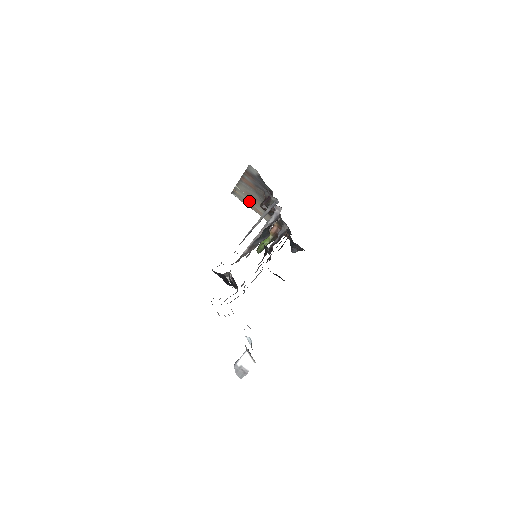
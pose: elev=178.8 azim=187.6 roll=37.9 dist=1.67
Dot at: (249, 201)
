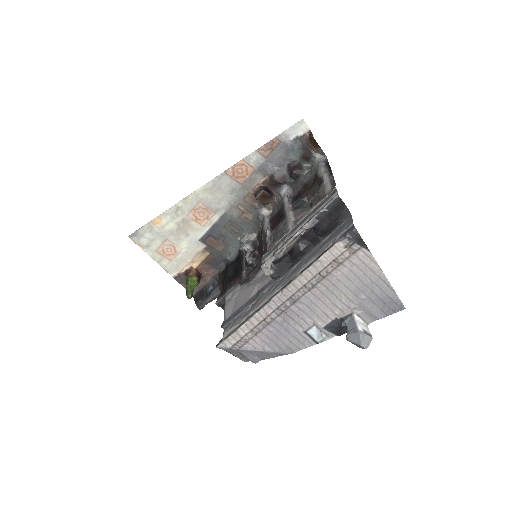
Dot at: (173, 233)
